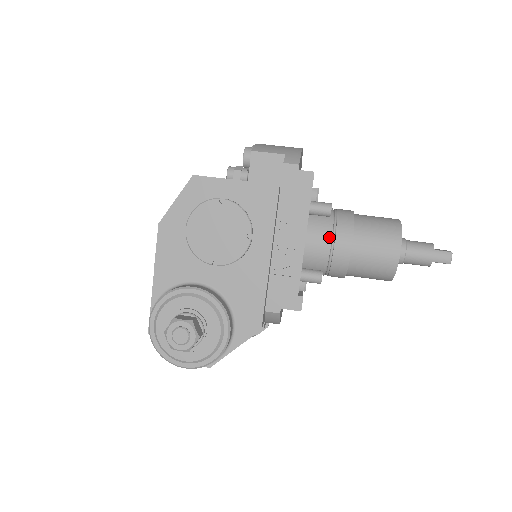
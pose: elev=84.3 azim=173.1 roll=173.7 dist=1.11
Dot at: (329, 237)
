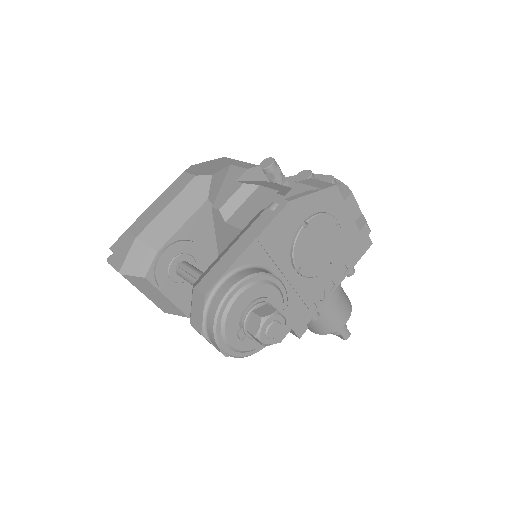
Dot at: occluded
